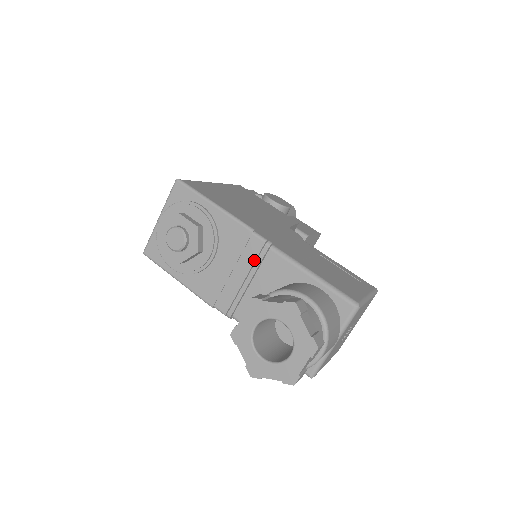
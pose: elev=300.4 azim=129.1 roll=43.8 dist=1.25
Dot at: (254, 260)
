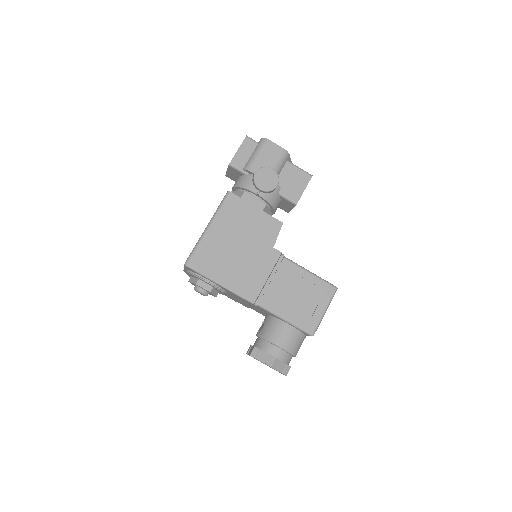
Dot at: occluded
